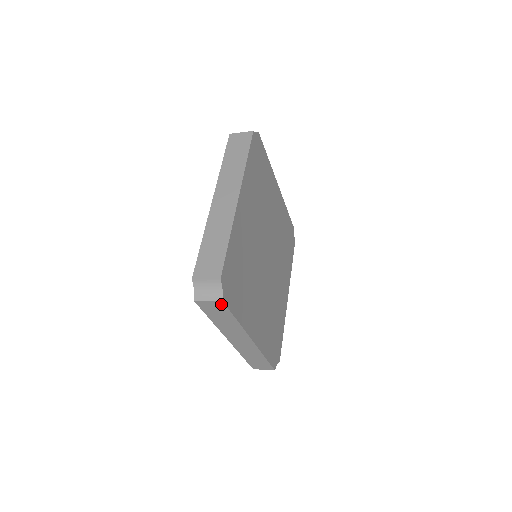
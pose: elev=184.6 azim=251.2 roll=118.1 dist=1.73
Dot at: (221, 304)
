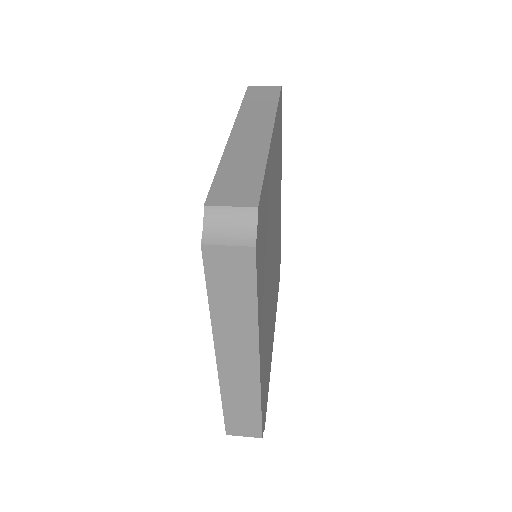
Dot at: (248, 255)
